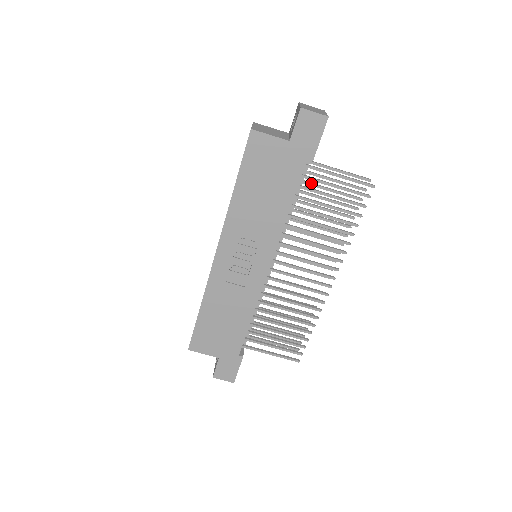
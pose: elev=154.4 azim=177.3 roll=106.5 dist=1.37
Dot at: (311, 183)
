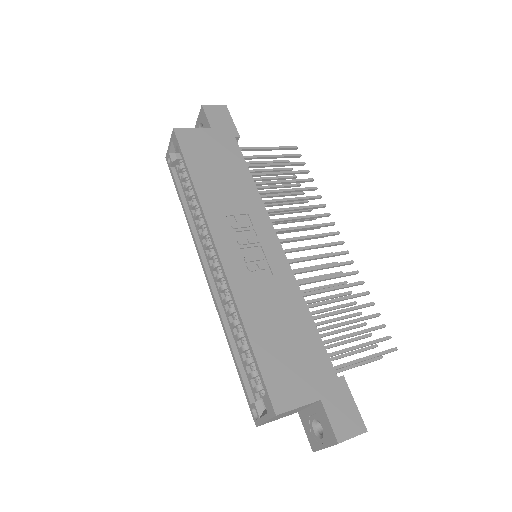
Dot at: occluded
